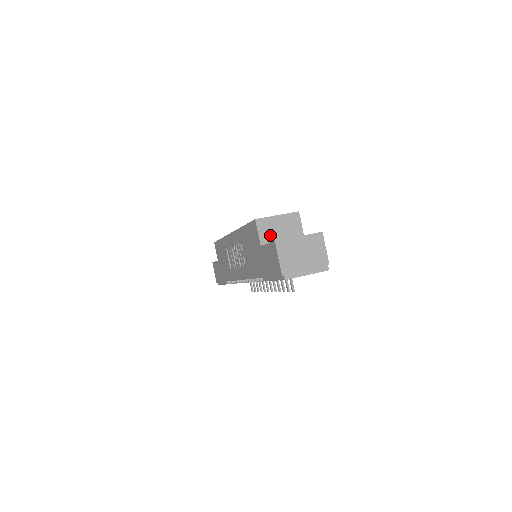
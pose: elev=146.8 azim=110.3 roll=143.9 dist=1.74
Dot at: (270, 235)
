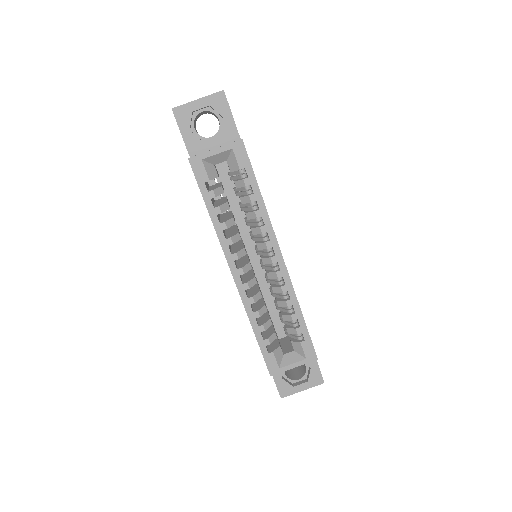
Dot at: occluded
